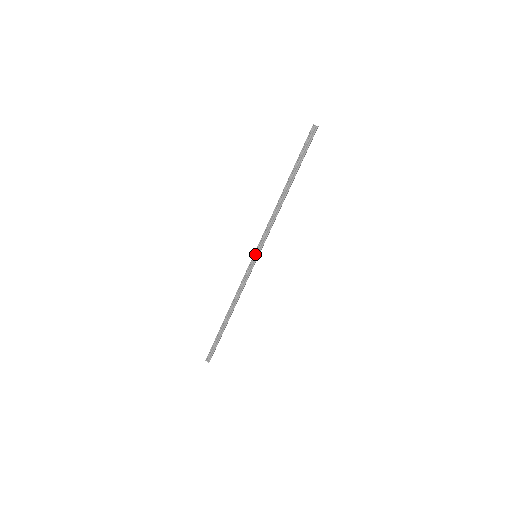
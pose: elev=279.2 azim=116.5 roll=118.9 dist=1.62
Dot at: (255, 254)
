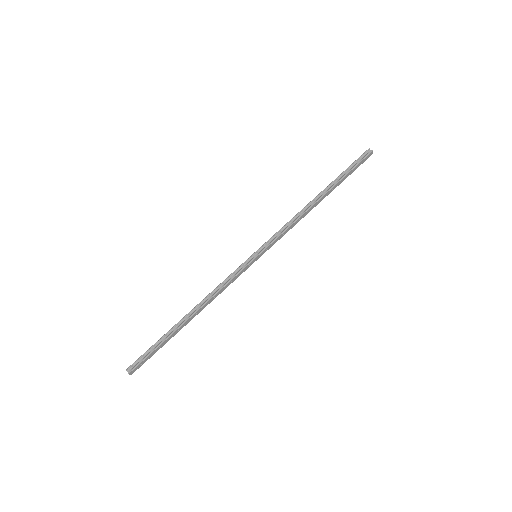
Dot at: (256, 252)
